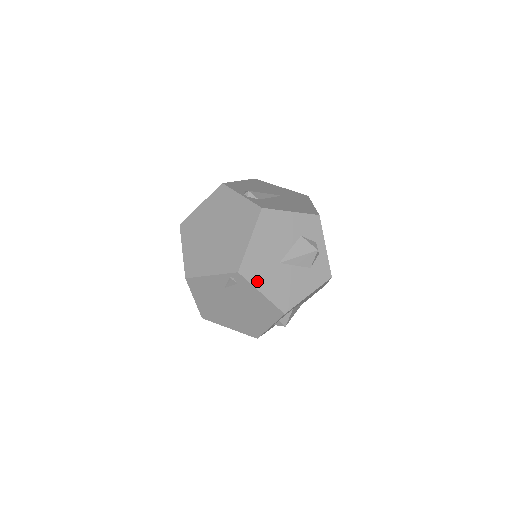
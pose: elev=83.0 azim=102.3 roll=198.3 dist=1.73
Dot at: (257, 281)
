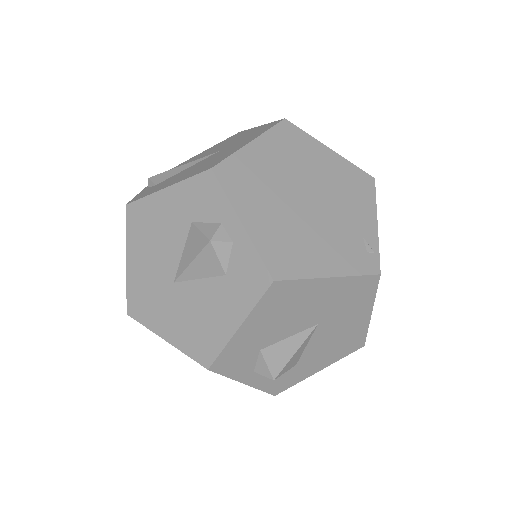
Dot at: (153, 321)
